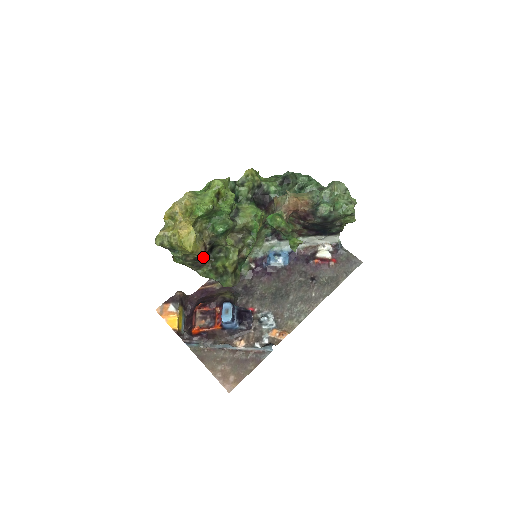
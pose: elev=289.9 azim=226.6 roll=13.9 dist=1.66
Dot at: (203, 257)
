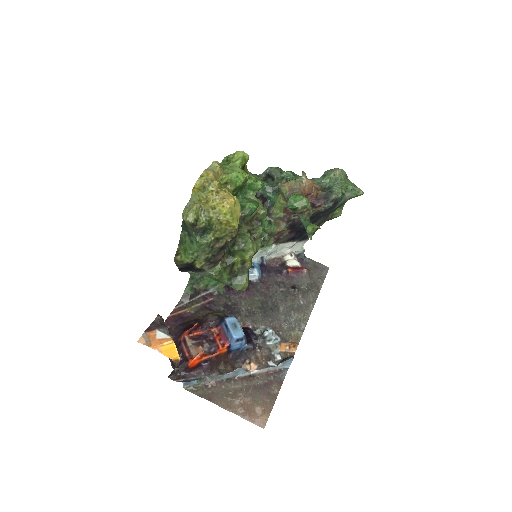
Dot at: (225, 247)
